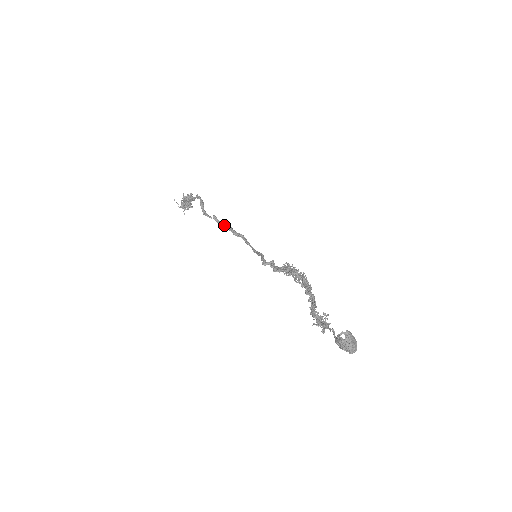
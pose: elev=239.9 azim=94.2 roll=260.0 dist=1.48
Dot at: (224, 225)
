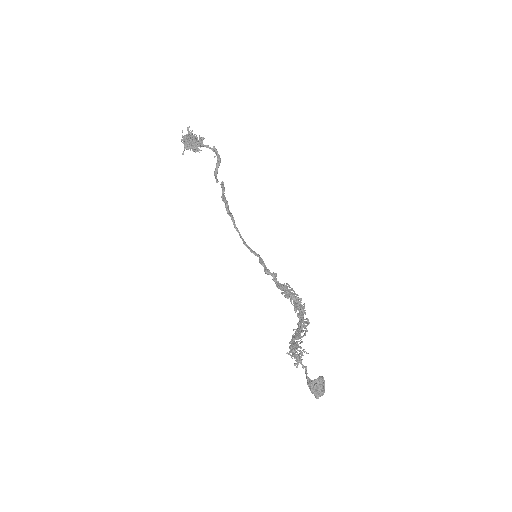
Dot at: (224, 196)
